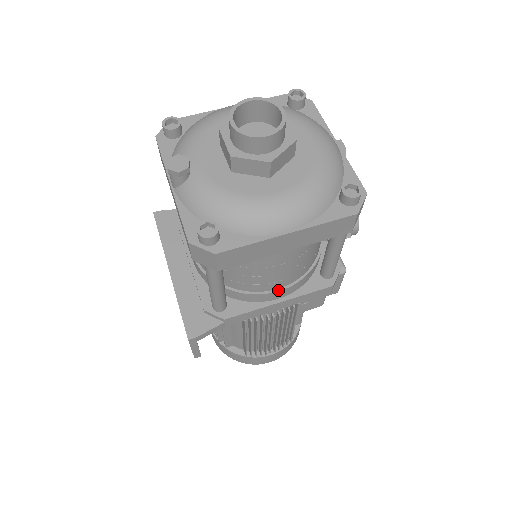
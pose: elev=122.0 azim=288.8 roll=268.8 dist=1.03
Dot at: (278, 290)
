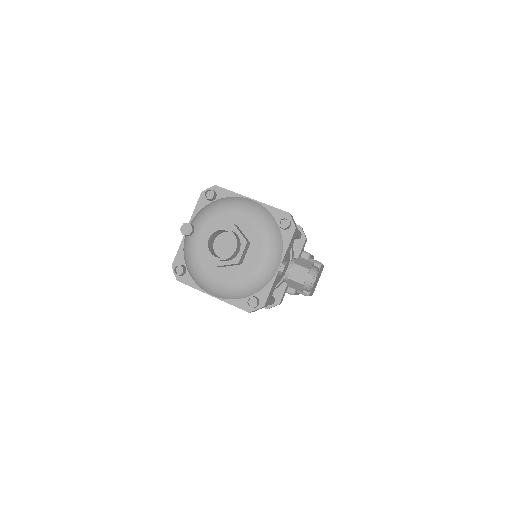
Dot at: occluded
